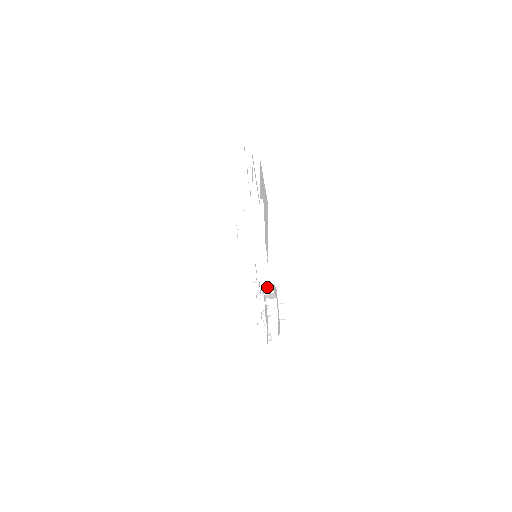
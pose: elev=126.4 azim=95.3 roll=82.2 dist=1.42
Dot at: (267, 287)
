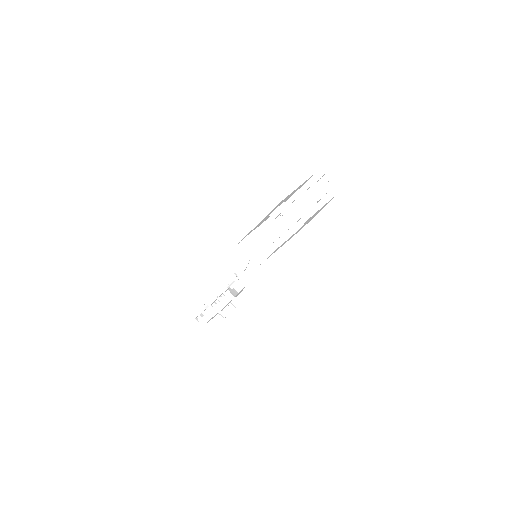
Dot at: (238, 284)
